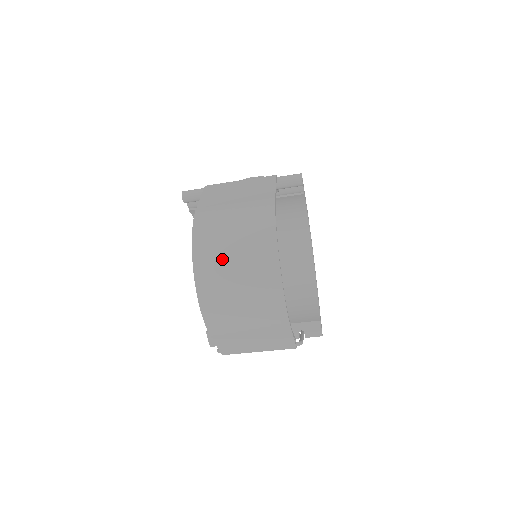
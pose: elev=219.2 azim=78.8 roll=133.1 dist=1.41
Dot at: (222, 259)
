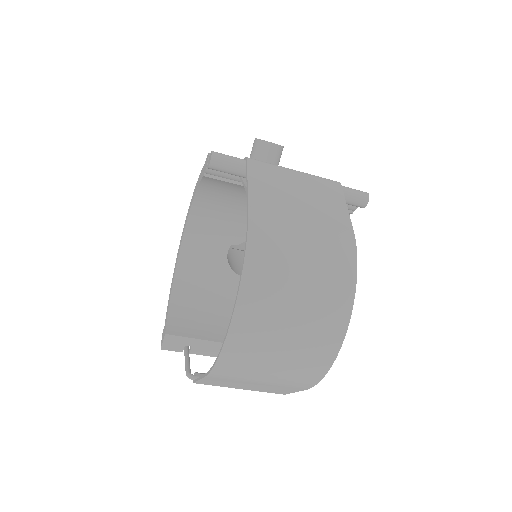
Dot at: (279, 304)
